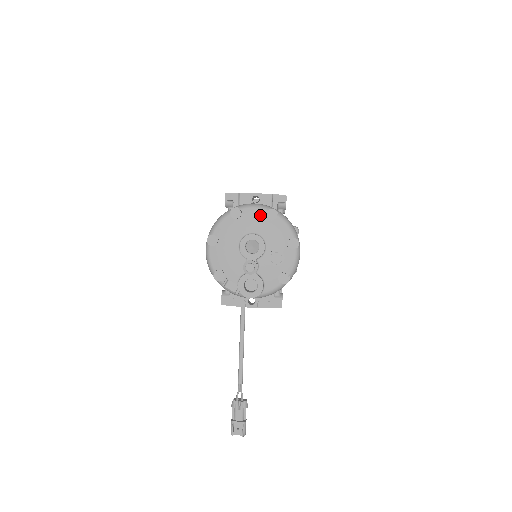
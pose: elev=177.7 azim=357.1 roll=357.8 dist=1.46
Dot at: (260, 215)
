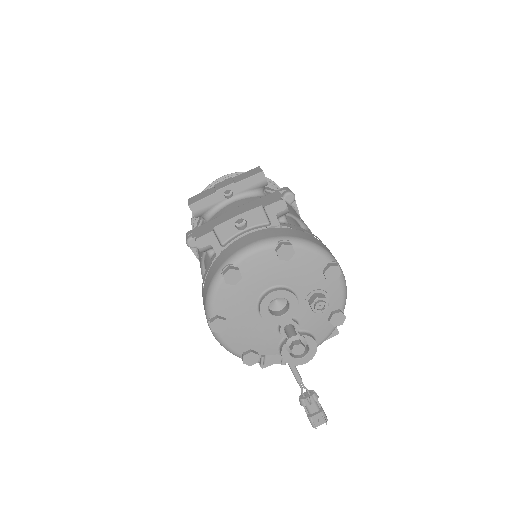
Dot at: (268, 259)
